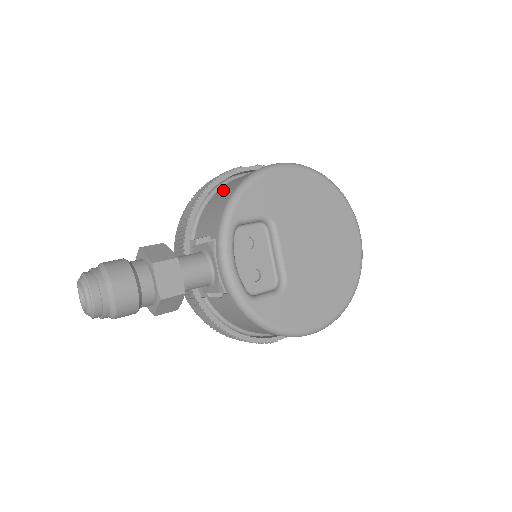
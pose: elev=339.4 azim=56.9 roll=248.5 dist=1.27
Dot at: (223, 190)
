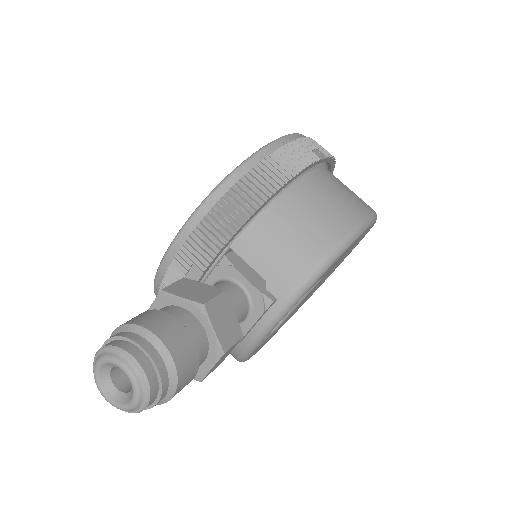
Dot at: (302, 212)
